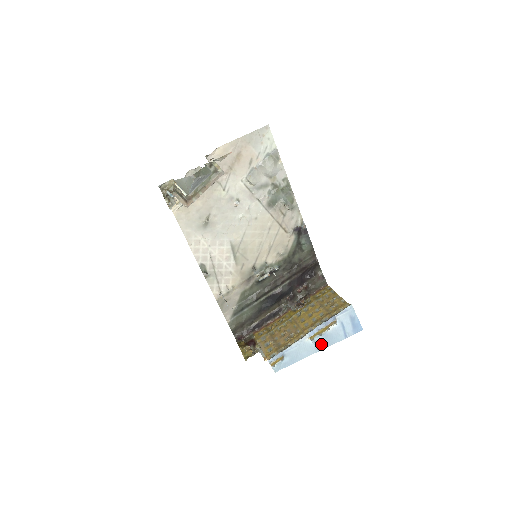
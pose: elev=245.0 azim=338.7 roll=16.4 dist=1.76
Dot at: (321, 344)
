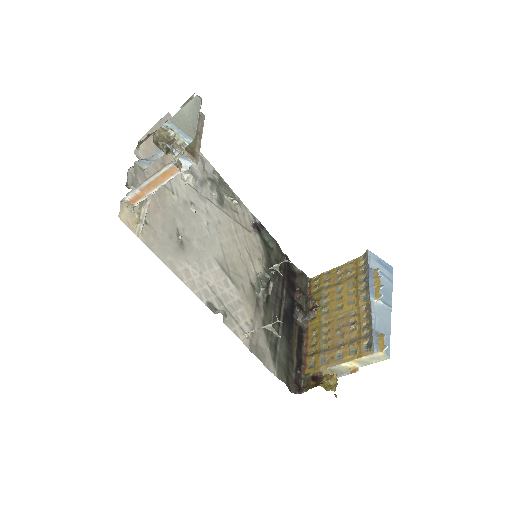
Dot at: (386, 300)
